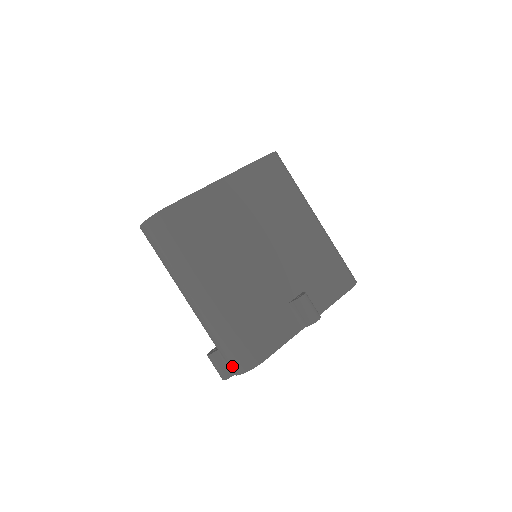
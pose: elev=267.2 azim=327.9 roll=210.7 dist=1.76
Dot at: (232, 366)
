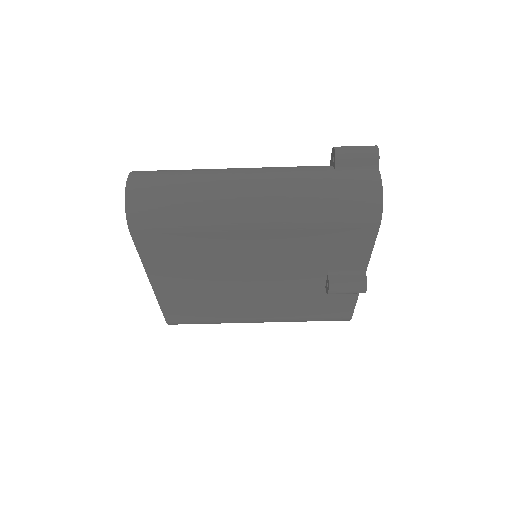
Dot at: occluded
